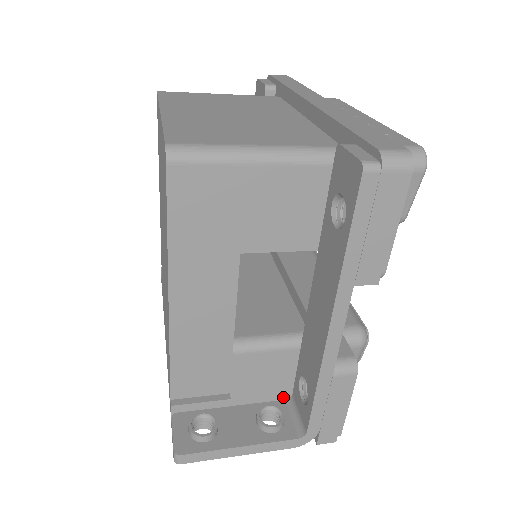
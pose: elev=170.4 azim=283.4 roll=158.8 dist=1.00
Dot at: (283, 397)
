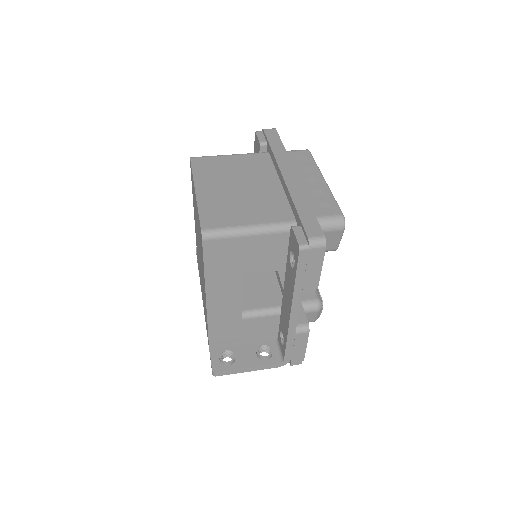
Dot at: (273, 339)
